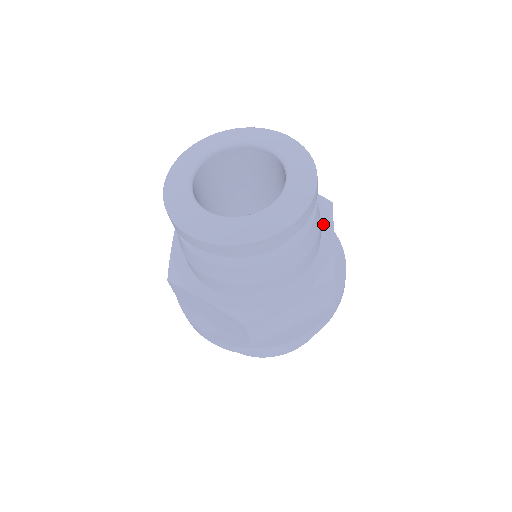
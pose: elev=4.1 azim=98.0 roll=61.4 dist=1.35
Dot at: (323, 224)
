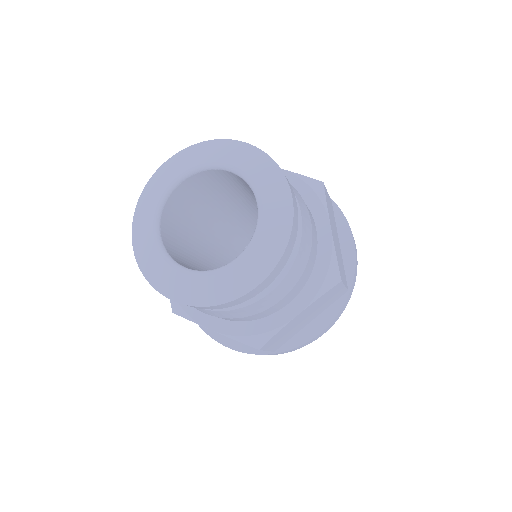
Dot at: (317, 216)
